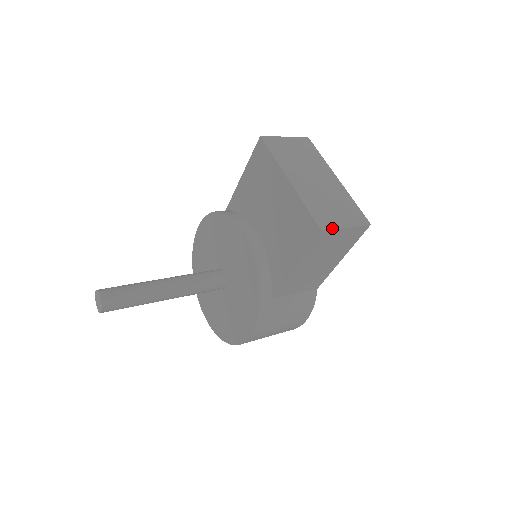
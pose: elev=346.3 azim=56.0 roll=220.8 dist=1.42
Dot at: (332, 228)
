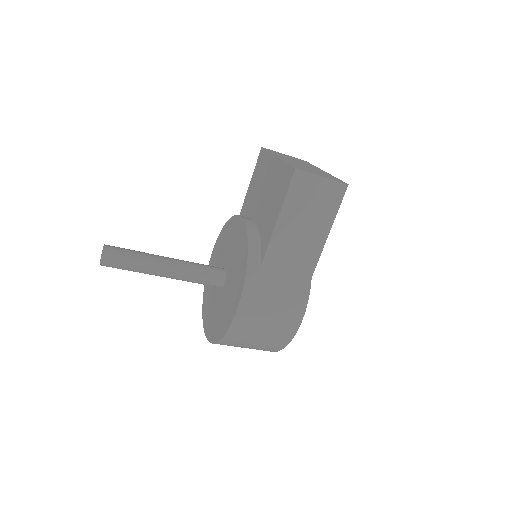
Dot at: (307, 171)
